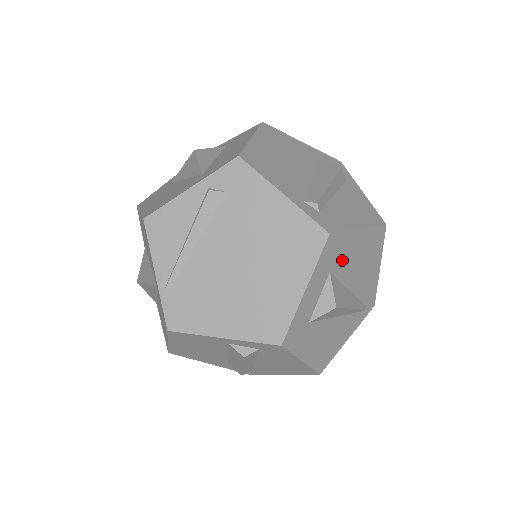
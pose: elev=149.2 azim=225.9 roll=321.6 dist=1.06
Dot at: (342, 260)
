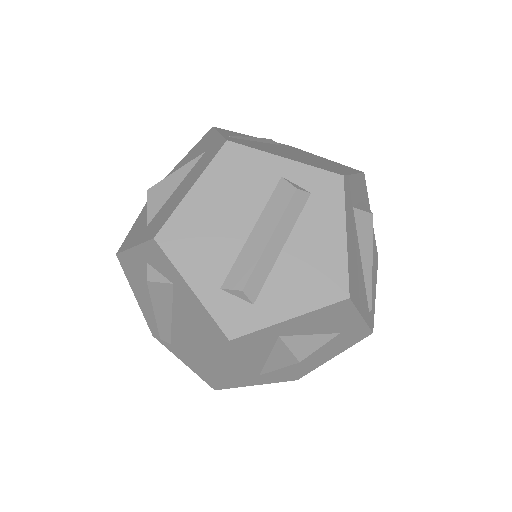
Dot at: occluded
